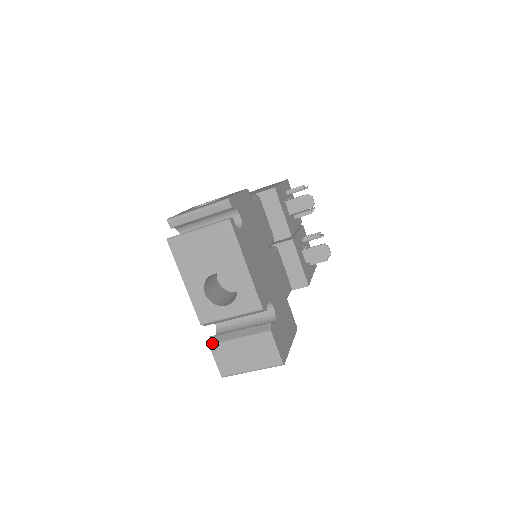
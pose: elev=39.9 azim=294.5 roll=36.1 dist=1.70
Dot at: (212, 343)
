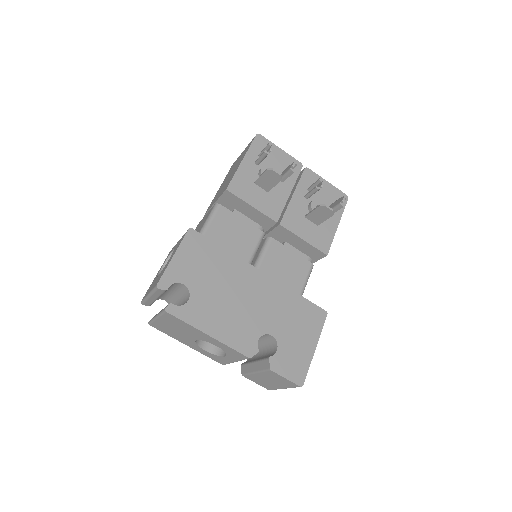
Dot at: (242, 373)
